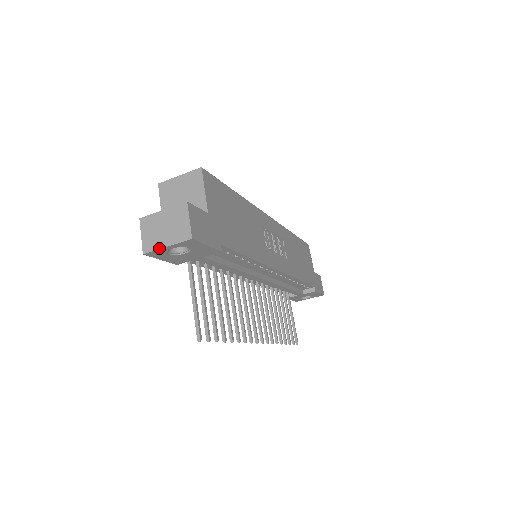
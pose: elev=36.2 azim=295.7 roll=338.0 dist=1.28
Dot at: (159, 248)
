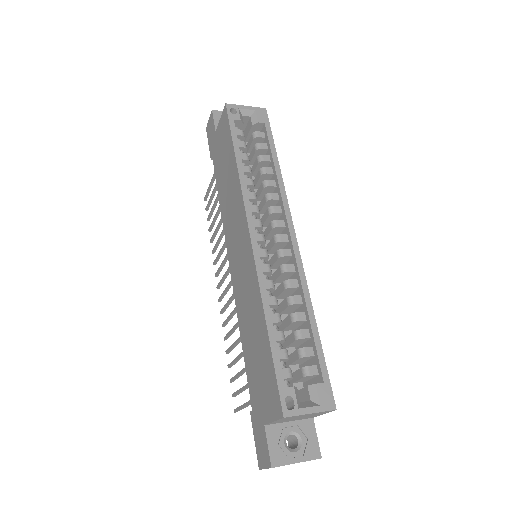
Dot at: occluded
